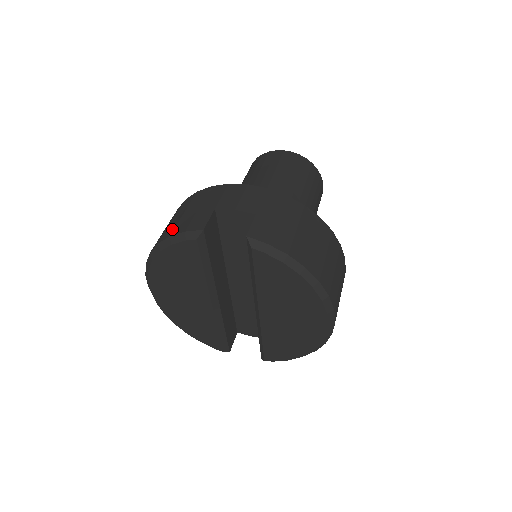
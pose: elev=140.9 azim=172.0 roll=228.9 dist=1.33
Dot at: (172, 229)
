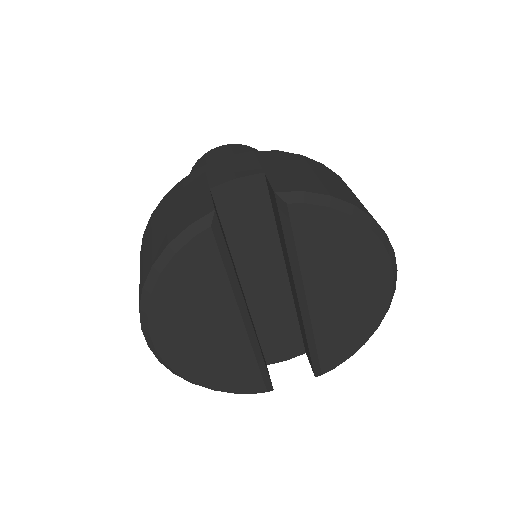
Dot at: (164, 238)
